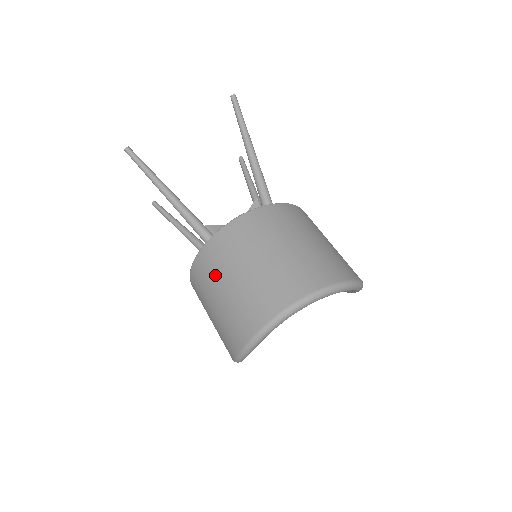
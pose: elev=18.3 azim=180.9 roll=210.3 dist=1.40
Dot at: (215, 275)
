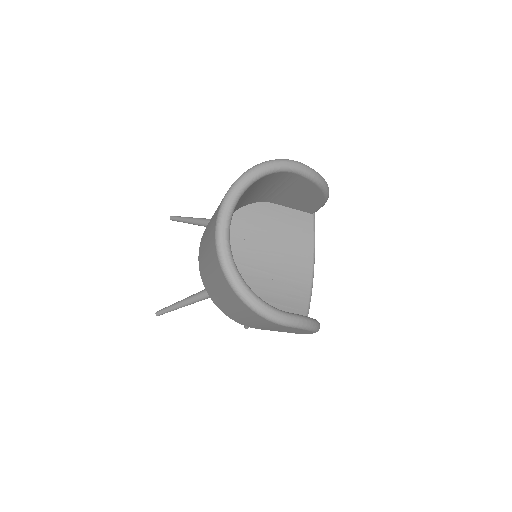
Dot at: (216, 296)
